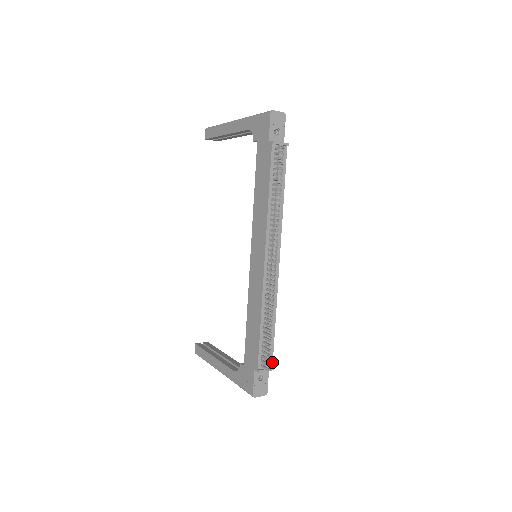
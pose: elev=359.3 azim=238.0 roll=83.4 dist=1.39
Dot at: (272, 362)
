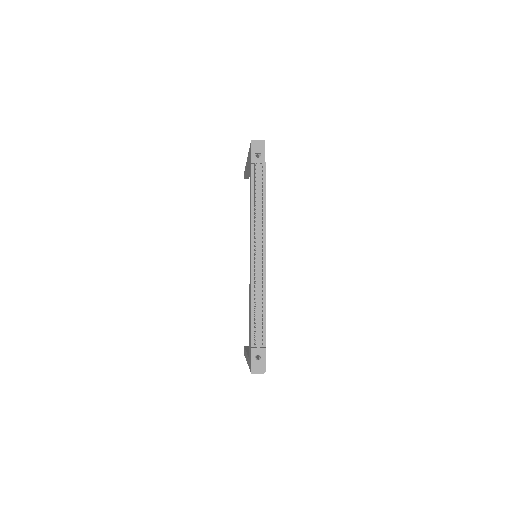
Dot at: (265, 343)
